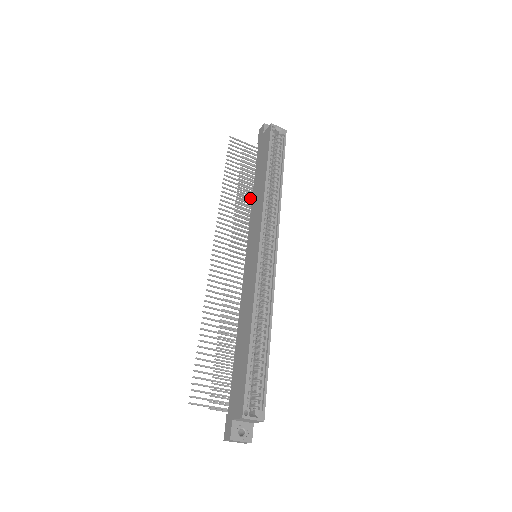
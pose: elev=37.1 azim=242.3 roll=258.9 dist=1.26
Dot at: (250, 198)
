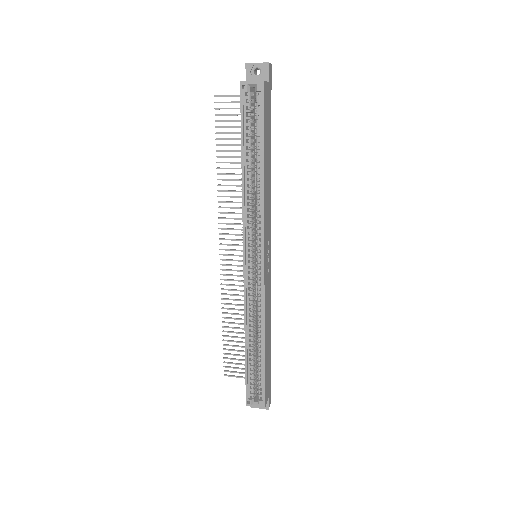
Dot at: occluded
